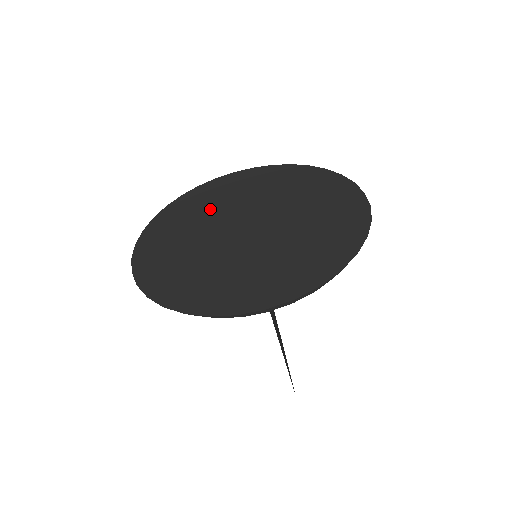
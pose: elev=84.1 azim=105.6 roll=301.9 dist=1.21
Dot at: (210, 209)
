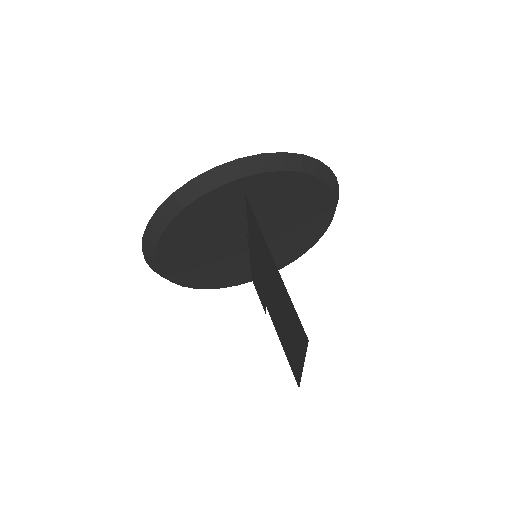
Dot at: occluded
